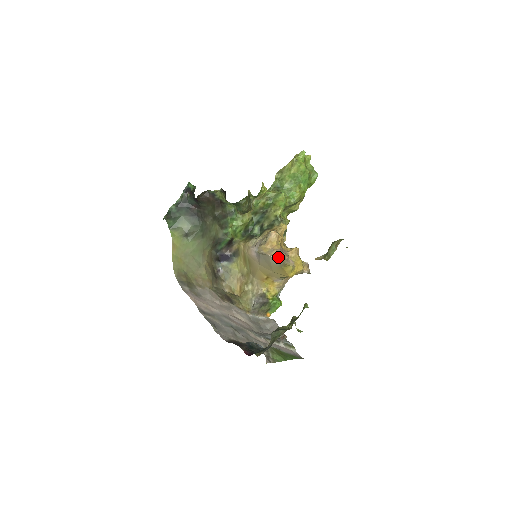
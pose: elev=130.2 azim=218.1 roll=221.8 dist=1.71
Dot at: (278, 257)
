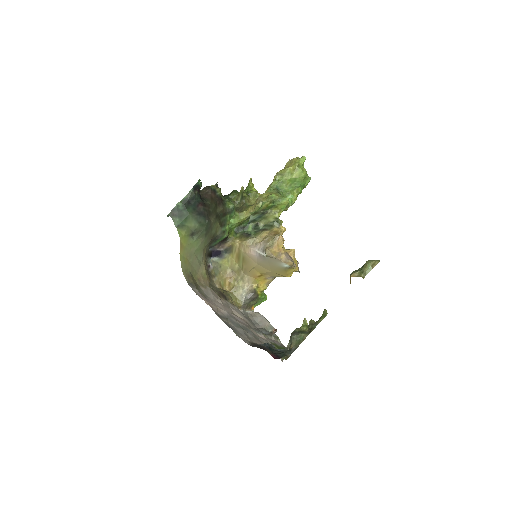
Dot at: (288, 262)
